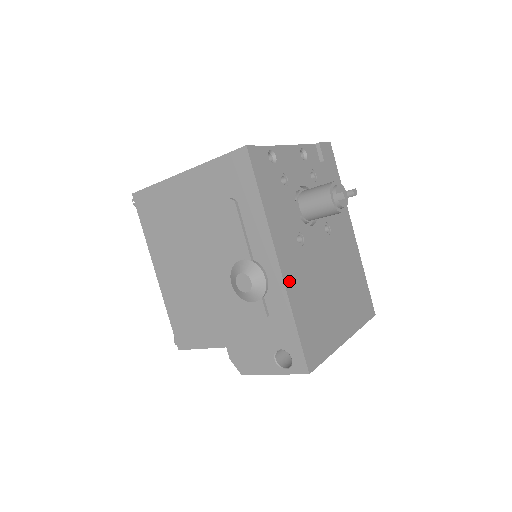
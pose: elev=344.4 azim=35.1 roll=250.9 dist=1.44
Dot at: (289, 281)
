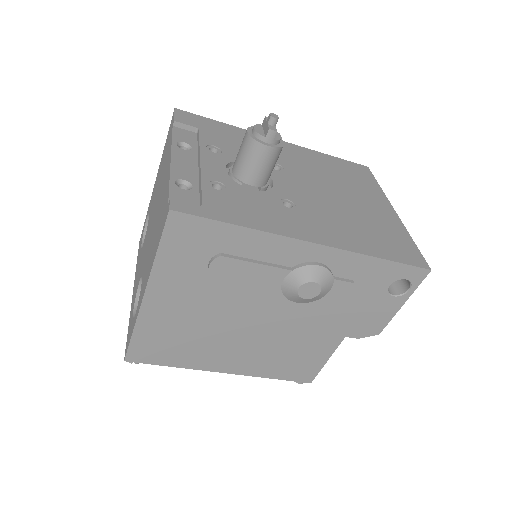
Dot at: (335, 242)
